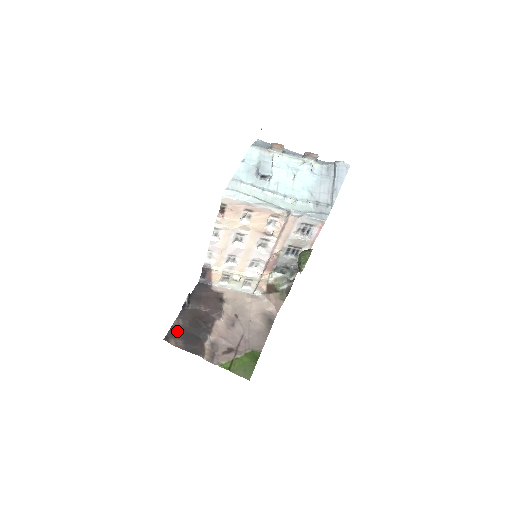
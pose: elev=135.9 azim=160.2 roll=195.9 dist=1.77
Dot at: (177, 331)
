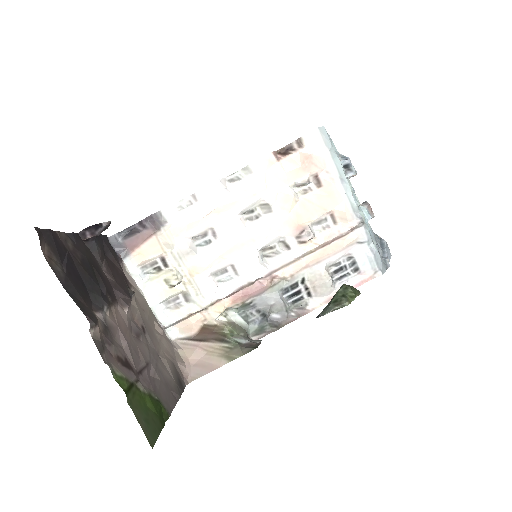
Dot at: (60, 246)
